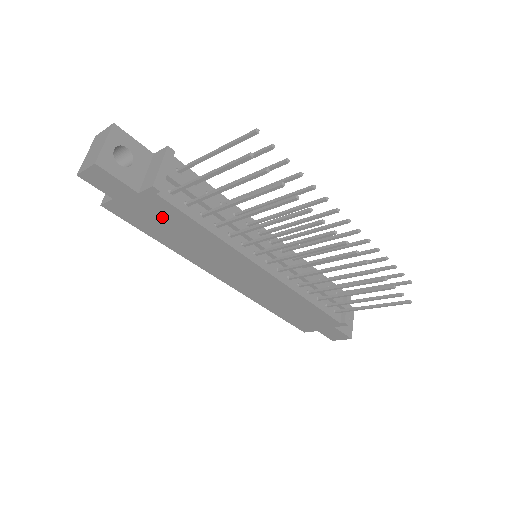
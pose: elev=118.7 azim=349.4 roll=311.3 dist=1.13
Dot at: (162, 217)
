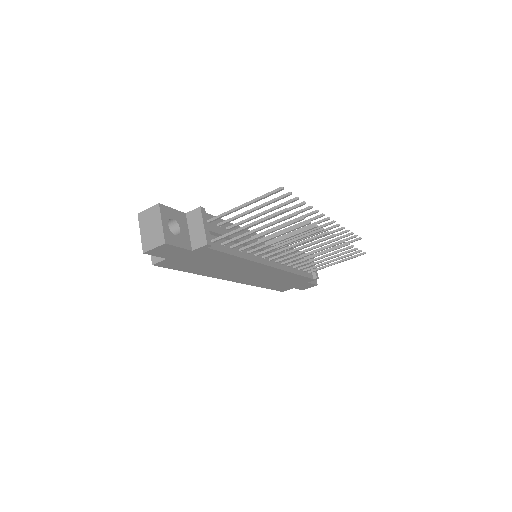
Dot at: (203, 259)
